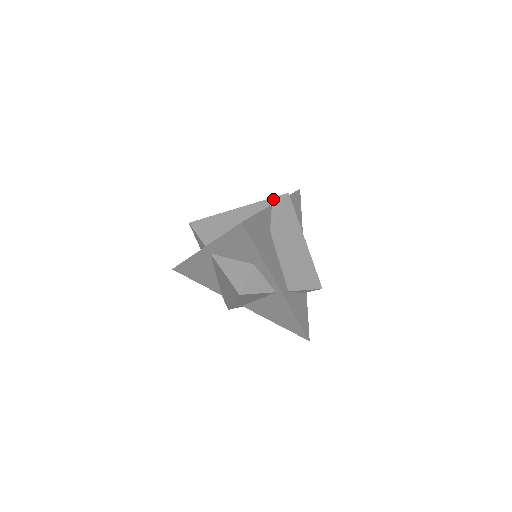
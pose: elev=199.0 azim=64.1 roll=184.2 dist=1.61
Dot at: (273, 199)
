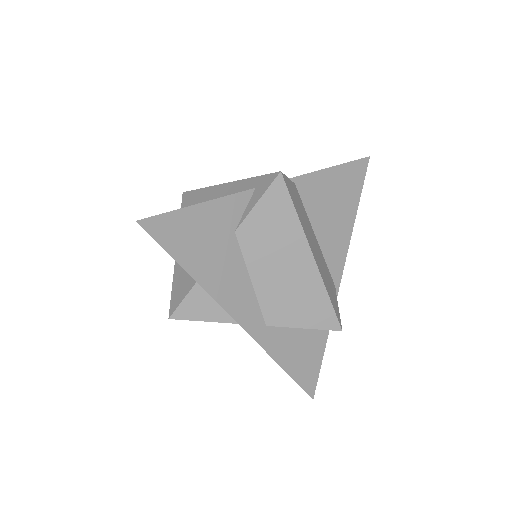
Dot at: (261, 178)
